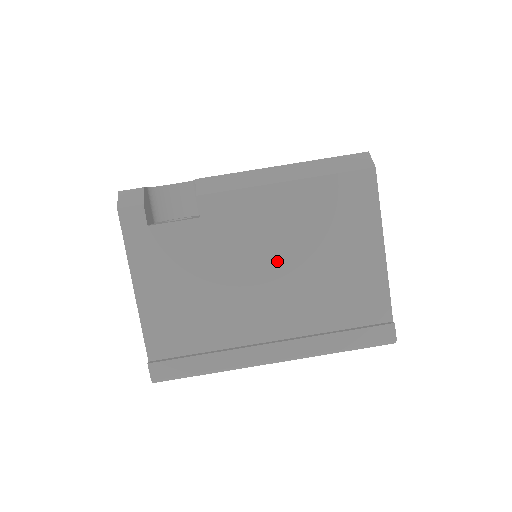
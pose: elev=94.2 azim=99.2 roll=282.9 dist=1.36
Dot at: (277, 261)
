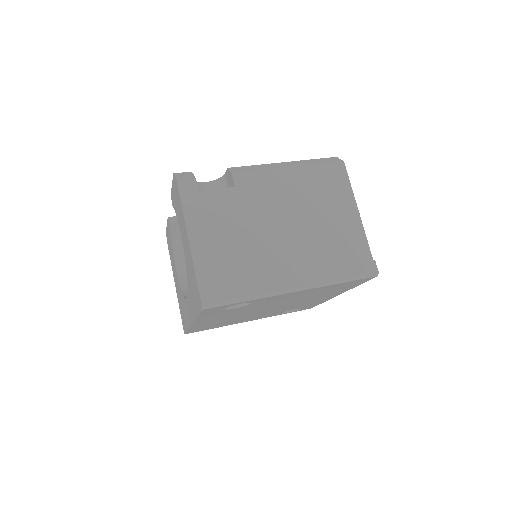
Dot at: (289, 217)
